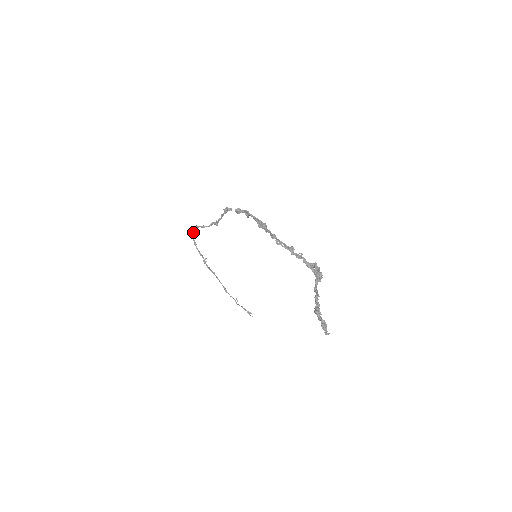
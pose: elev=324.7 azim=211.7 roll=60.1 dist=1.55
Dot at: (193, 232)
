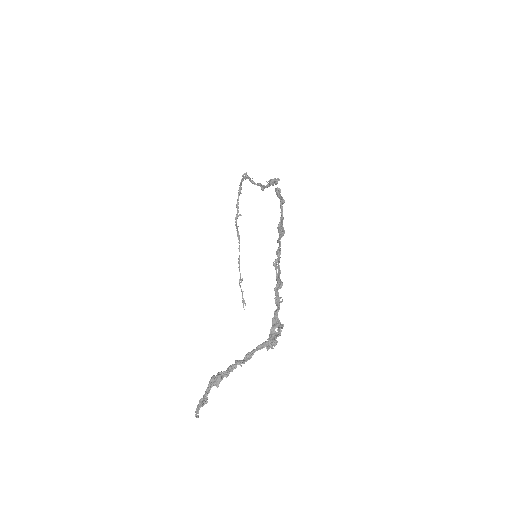
Dot at: occluded
